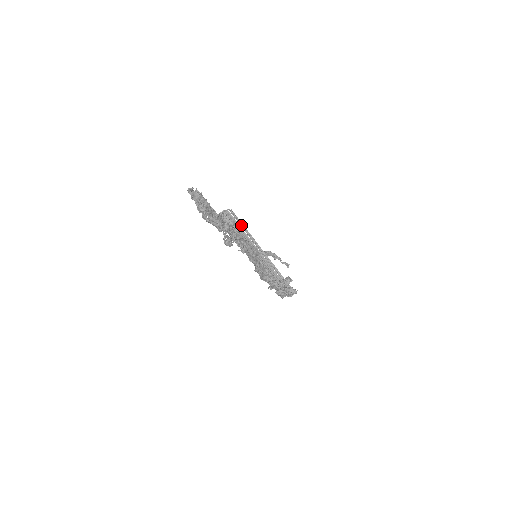
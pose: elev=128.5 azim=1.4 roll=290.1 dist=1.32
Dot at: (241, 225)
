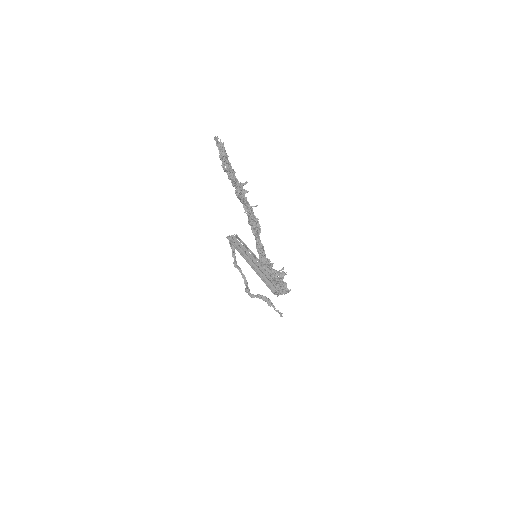
Dot at: (244, 245)
